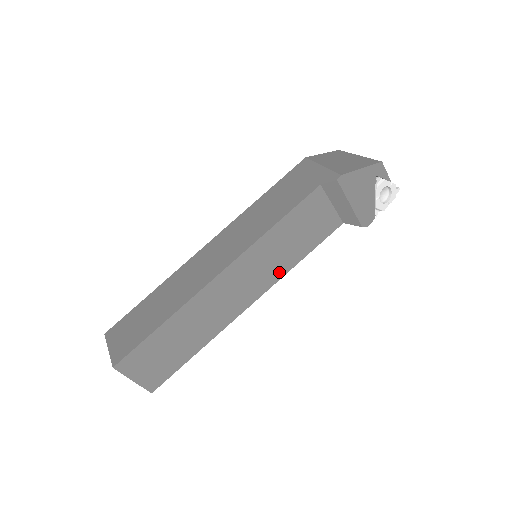
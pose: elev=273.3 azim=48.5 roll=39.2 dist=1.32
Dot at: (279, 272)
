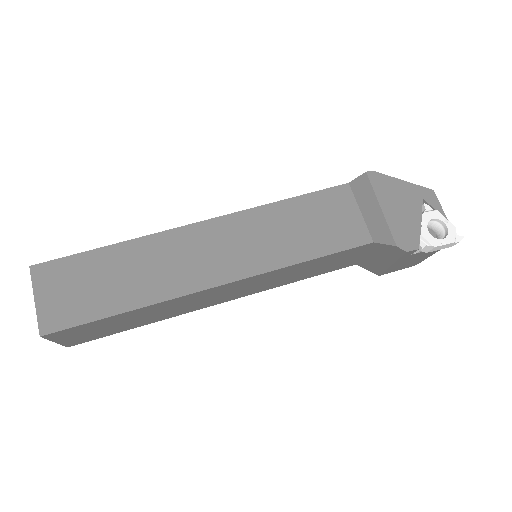
Dot at: (271, 261)
